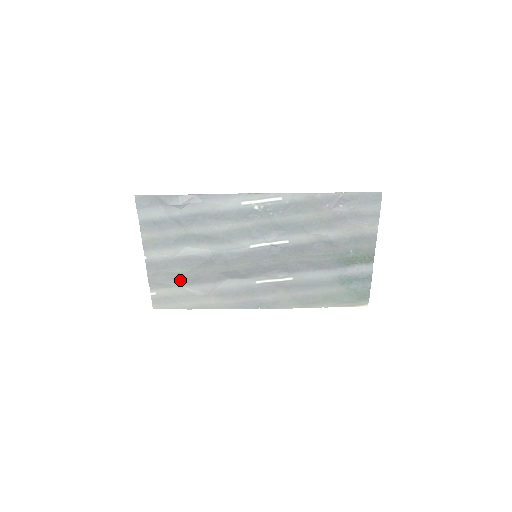
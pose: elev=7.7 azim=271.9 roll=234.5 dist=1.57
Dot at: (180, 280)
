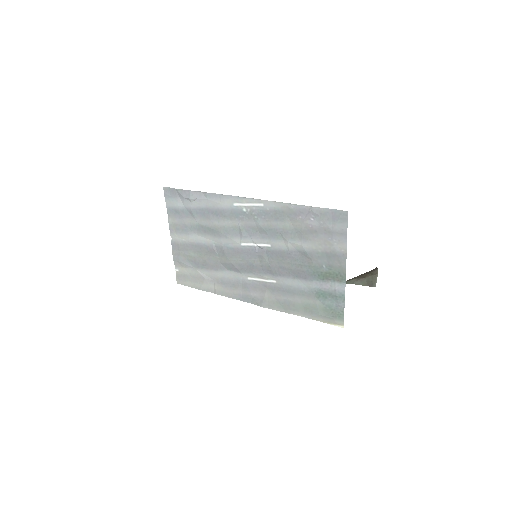
Dot at: (194, 263)
